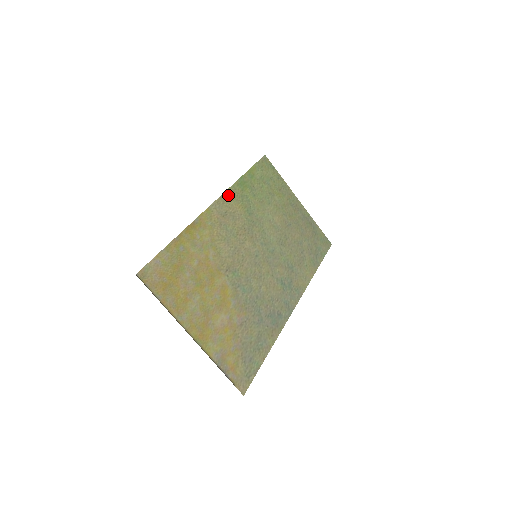
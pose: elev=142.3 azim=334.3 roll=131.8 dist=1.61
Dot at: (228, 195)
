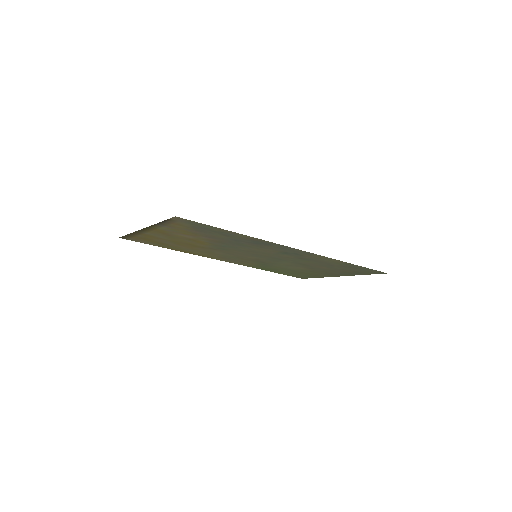
Dot at: occluded
